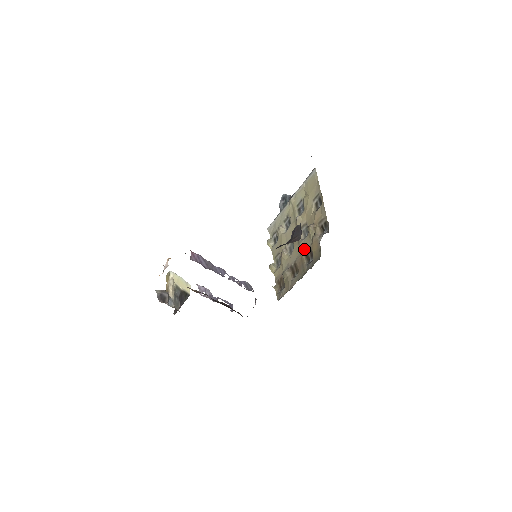
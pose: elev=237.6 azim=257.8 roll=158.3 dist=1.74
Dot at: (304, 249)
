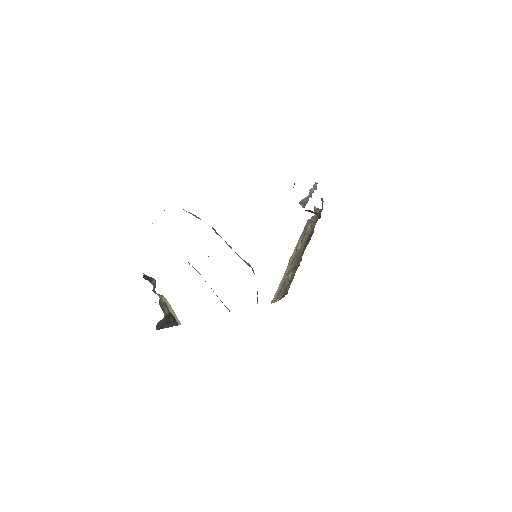
Dot at: occluded
